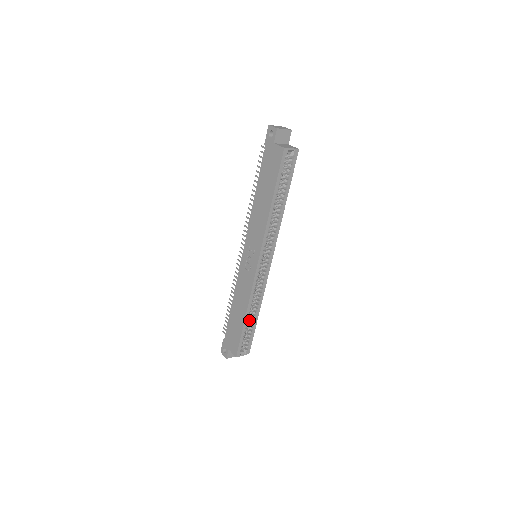
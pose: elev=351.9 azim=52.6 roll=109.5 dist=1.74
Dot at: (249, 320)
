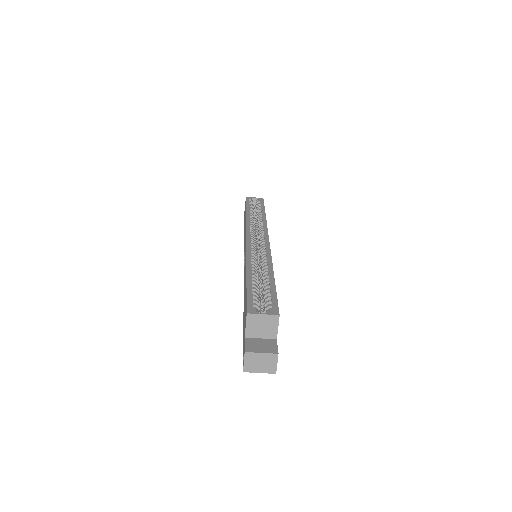
Dot at: (262, 286)
